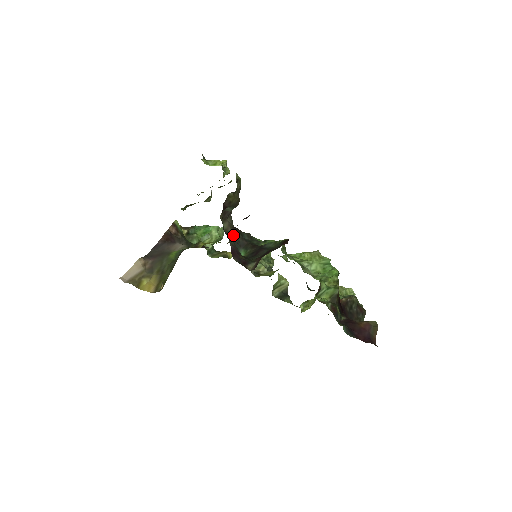
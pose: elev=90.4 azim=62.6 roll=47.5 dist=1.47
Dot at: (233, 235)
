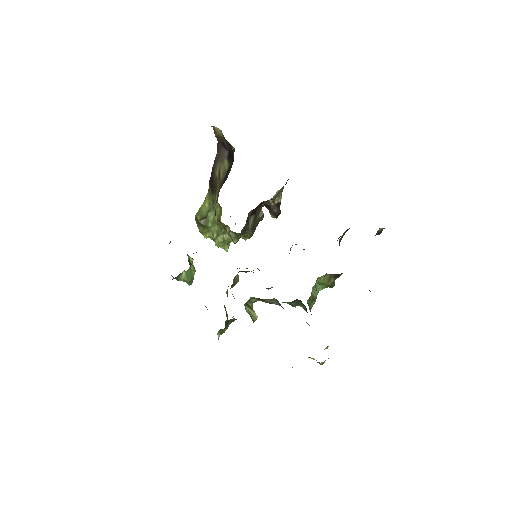
Dot at: occluded
